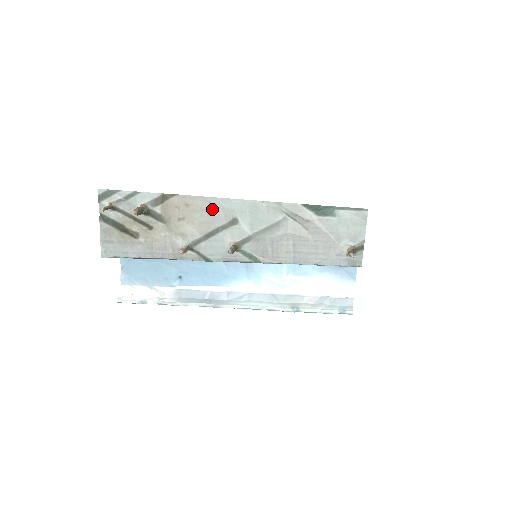
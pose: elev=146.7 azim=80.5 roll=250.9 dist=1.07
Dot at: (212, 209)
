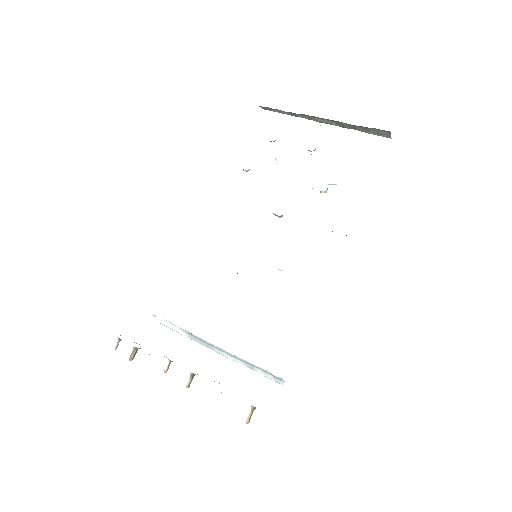
Dot at: occluded
